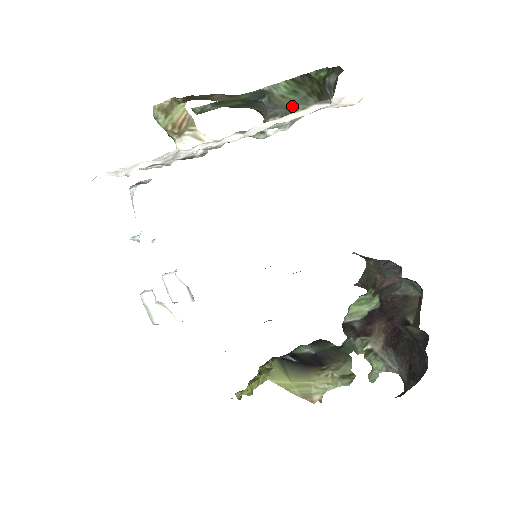
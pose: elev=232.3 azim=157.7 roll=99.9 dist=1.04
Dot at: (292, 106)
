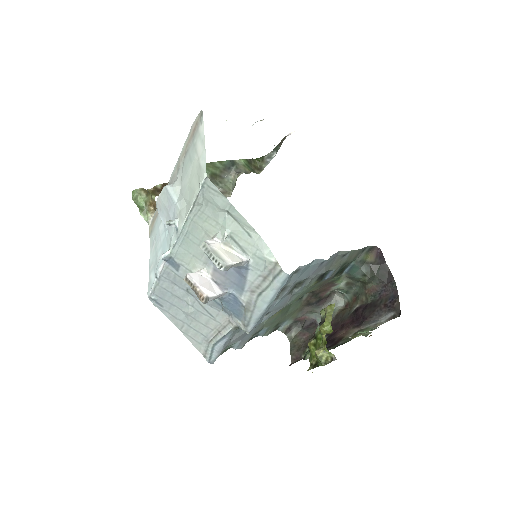
Dot at: (249, 171)
